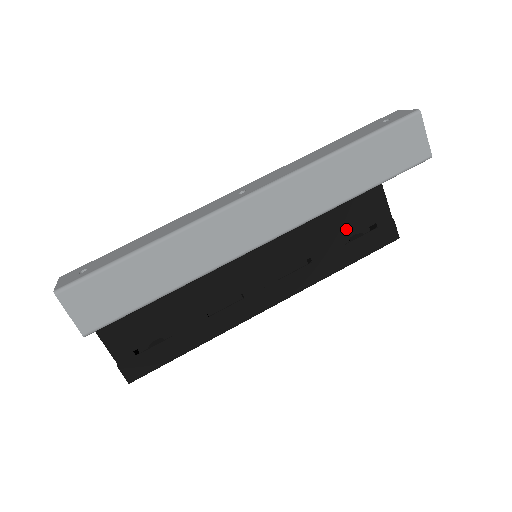
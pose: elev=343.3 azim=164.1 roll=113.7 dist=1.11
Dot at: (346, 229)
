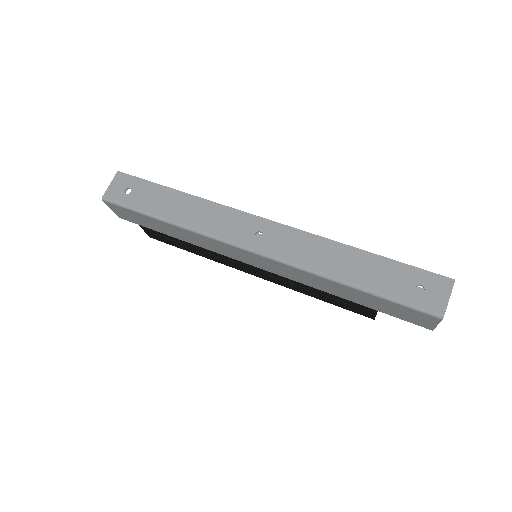
Dot at: (331, 295)
